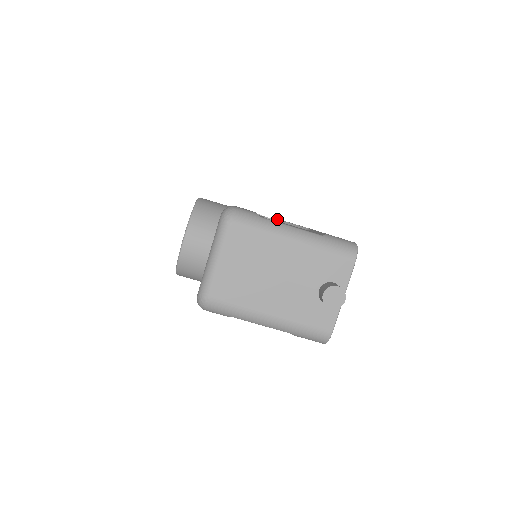
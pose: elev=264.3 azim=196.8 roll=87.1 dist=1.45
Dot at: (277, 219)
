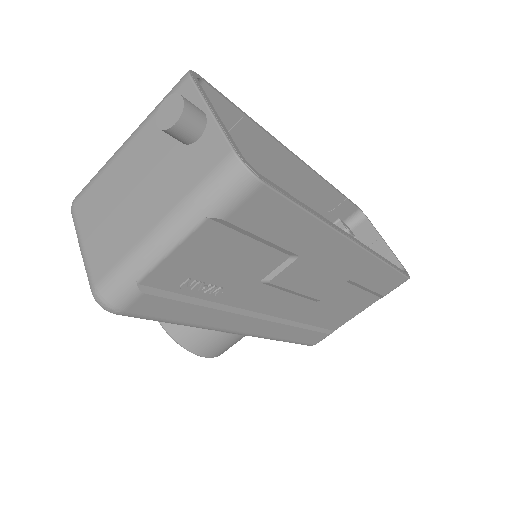
Dot at: occluded
